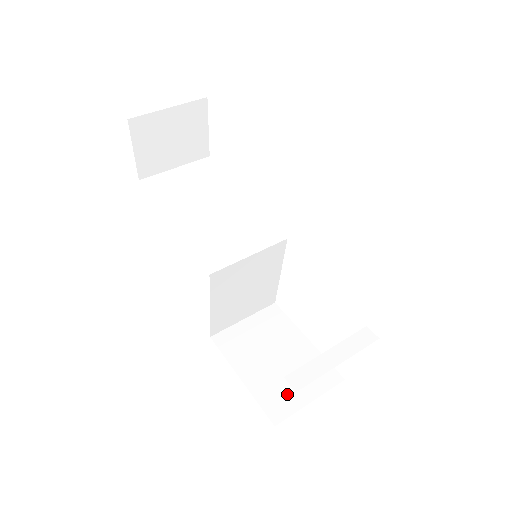
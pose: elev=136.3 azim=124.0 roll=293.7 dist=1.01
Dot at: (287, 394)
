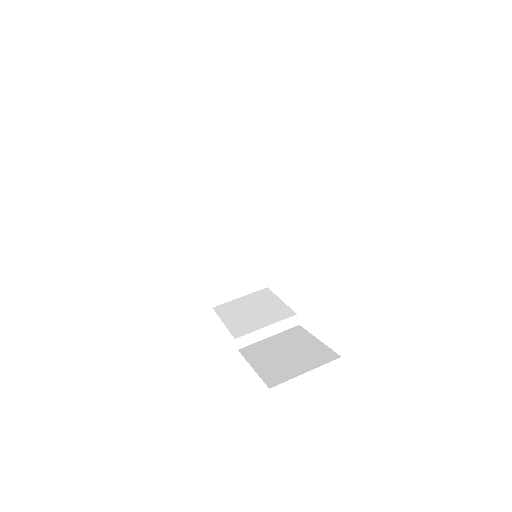
Dot at: (228, 289)
